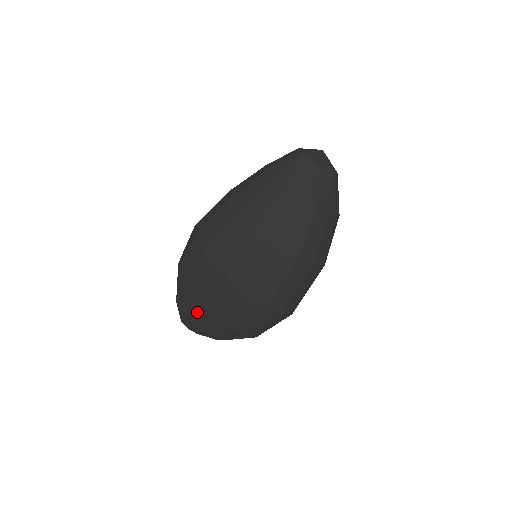
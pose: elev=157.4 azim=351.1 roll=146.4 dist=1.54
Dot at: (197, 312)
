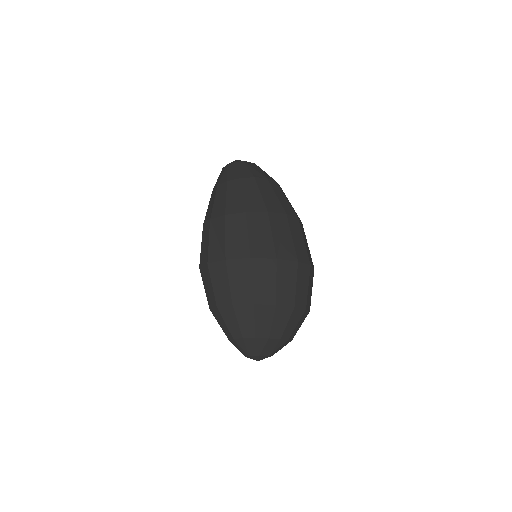
Dot at: (258, 318)
